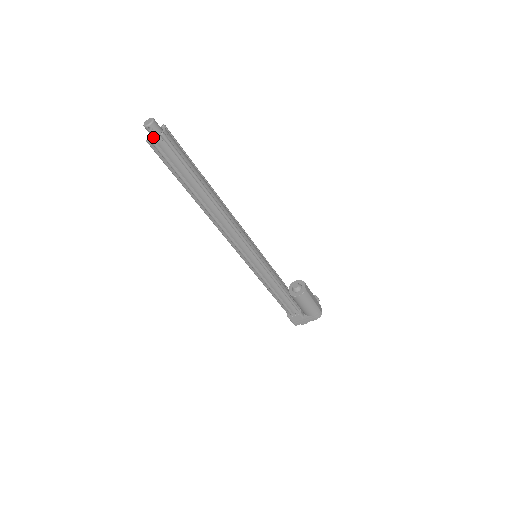
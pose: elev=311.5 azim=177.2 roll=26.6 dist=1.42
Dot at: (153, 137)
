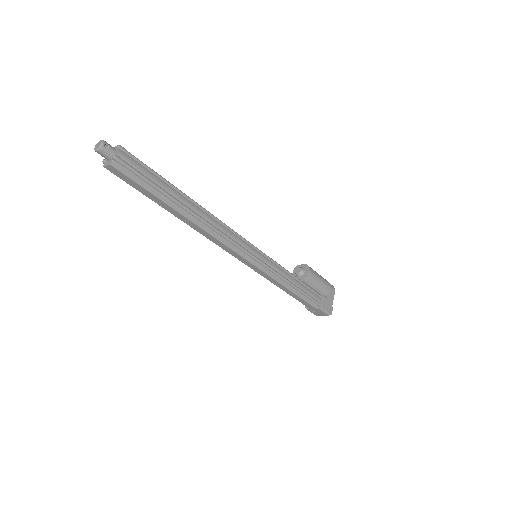
Dot at: (112, 157)
